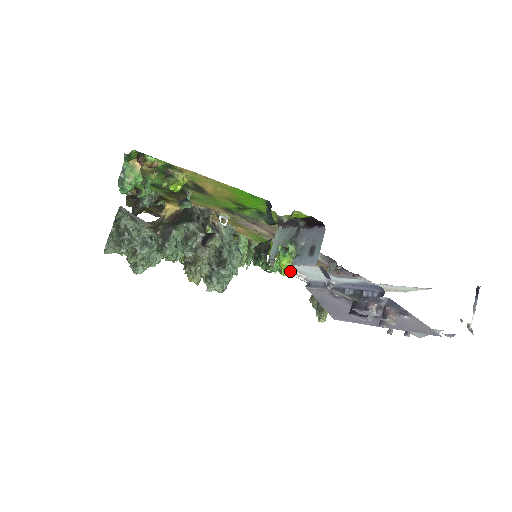
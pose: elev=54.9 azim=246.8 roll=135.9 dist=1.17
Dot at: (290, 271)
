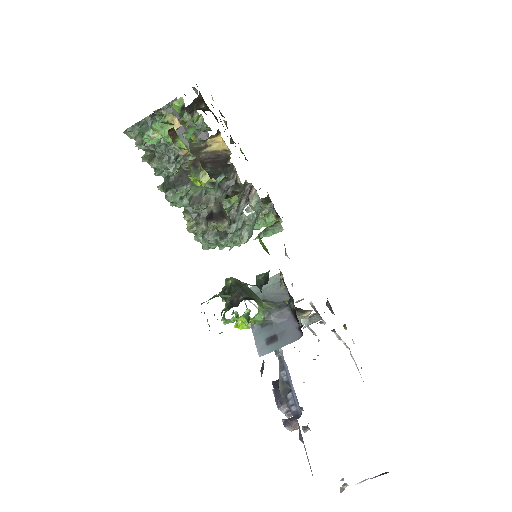
Dot at: (244, 327)
